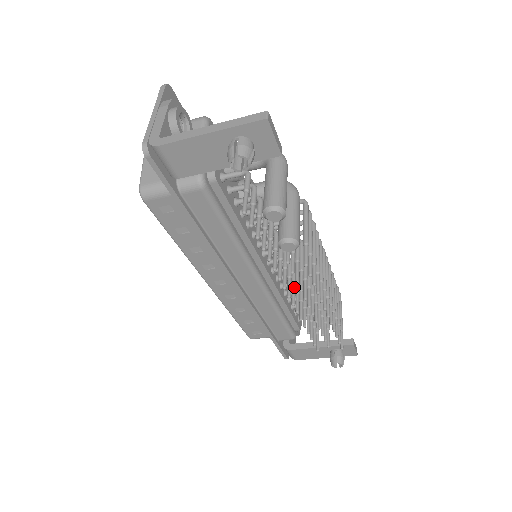
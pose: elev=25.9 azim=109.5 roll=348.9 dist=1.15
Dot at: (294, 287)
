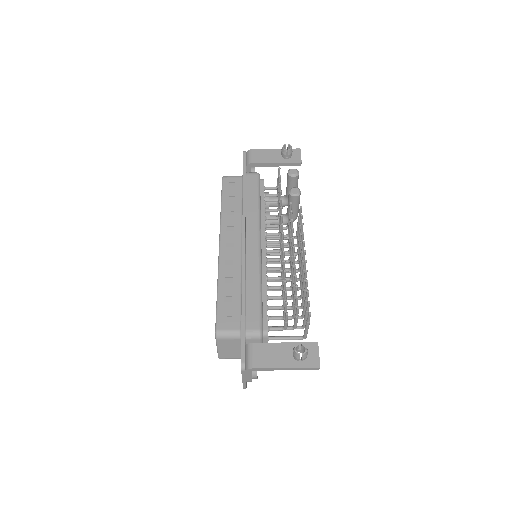
Dot at: (283, 249)
